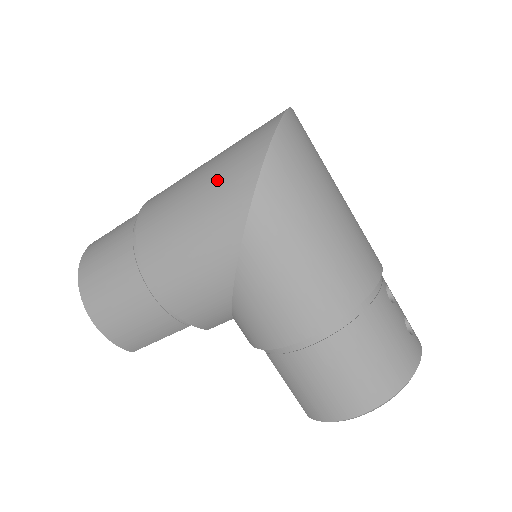
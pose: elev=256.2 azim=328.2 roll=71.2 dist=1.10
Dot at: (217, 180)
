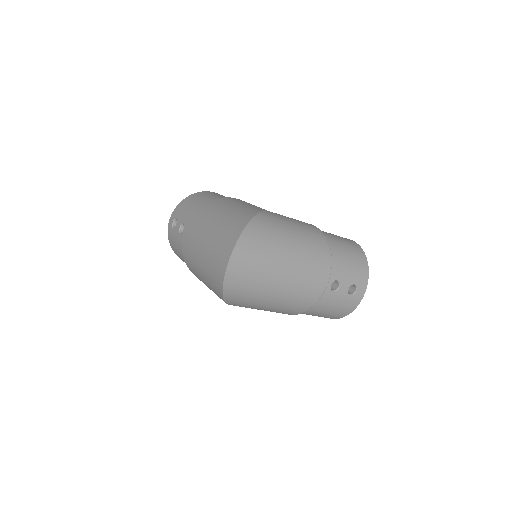
Dot at: (208, 283)
